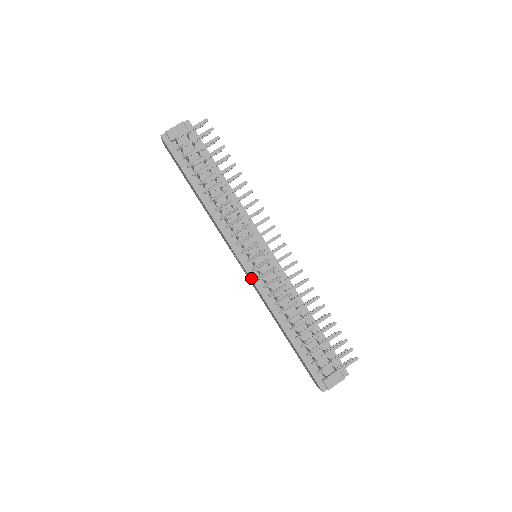
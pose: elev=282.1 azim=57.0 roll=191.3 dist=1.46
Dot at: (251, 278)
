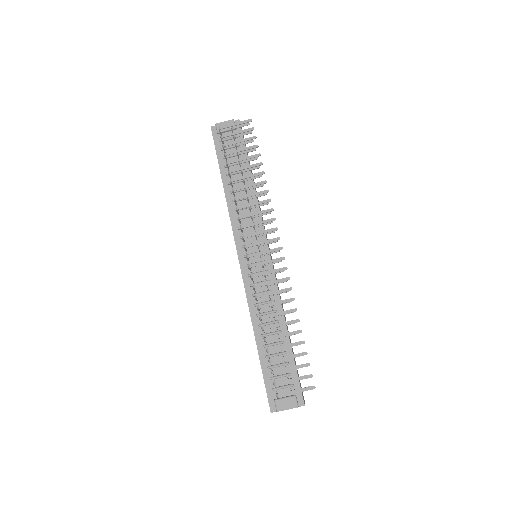
Dot at: (242, 273)
